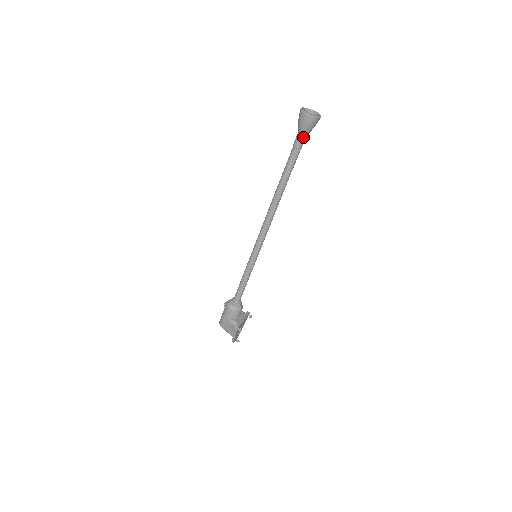
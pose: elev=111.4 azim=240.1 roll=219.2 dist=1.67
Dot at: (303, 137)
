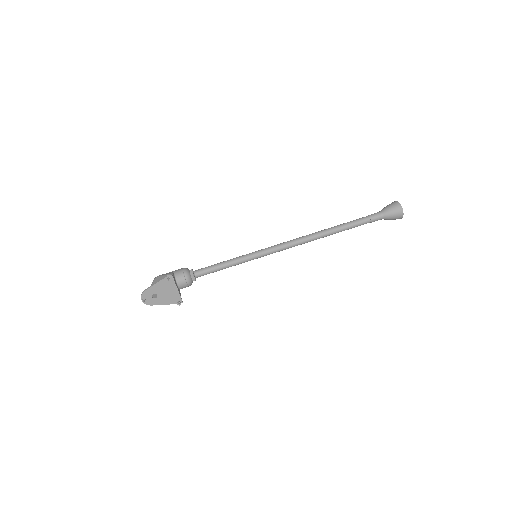
Dot at: (380, 214)
